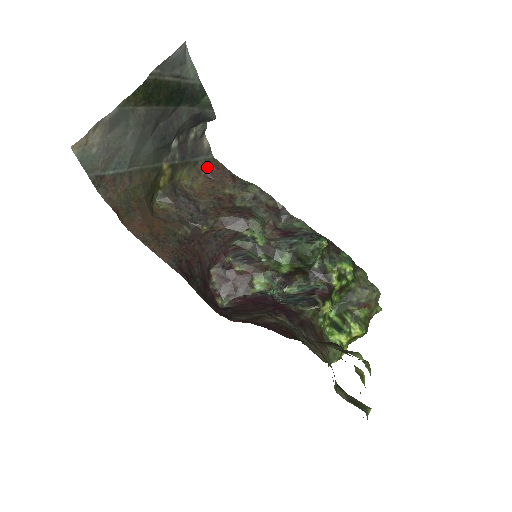
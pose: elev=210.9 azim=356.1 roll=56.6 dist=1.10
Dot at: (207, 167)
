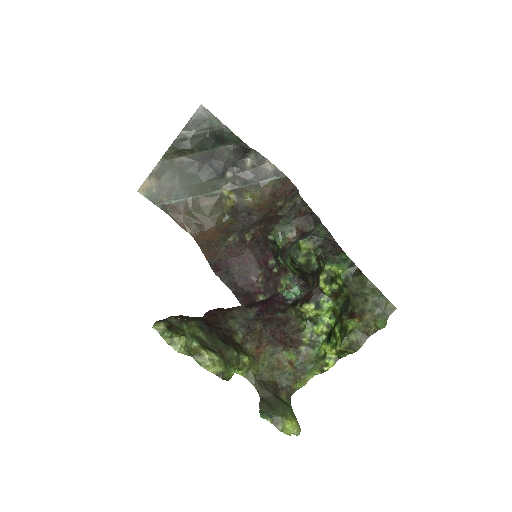
Dot at: (274, 186)
